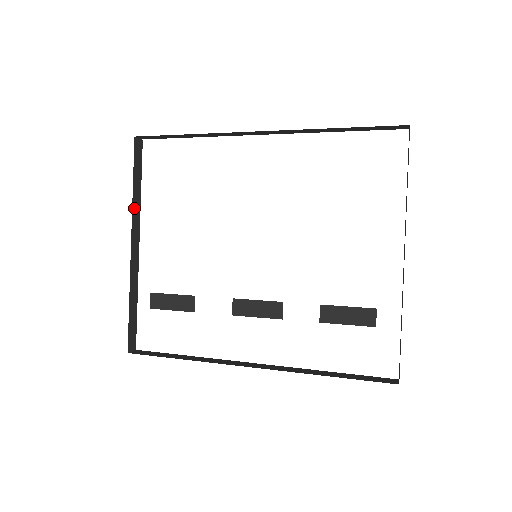
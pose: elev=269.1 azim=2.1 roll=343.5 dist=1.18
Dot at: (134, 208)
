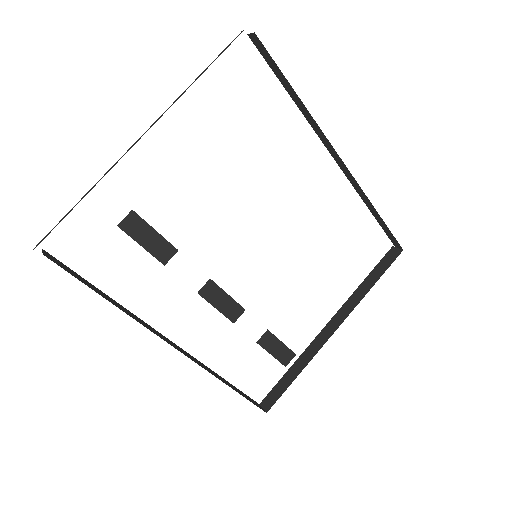
Dot at: occluded
